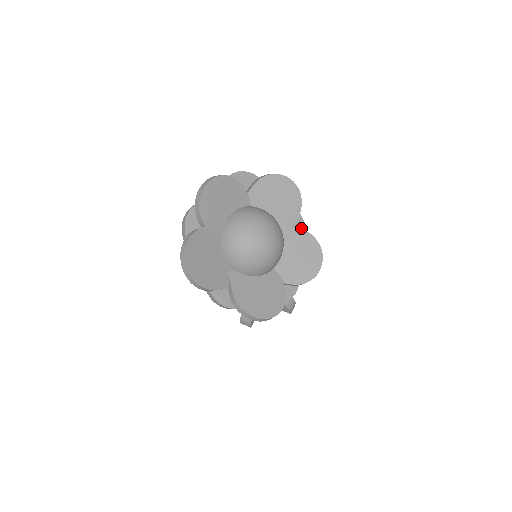
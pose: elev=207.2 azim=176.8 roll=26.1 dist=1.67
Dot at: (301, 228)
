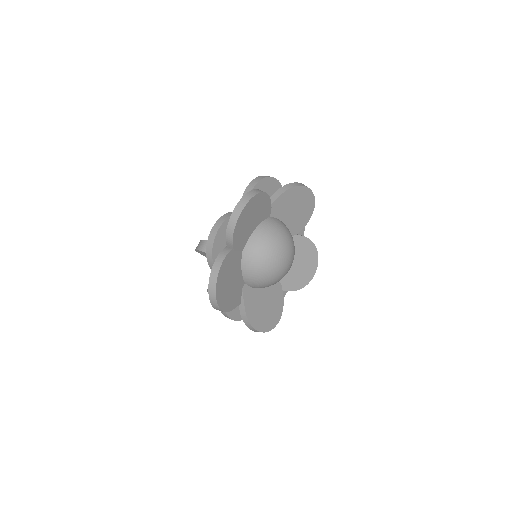
Dot at: (301, 230)
